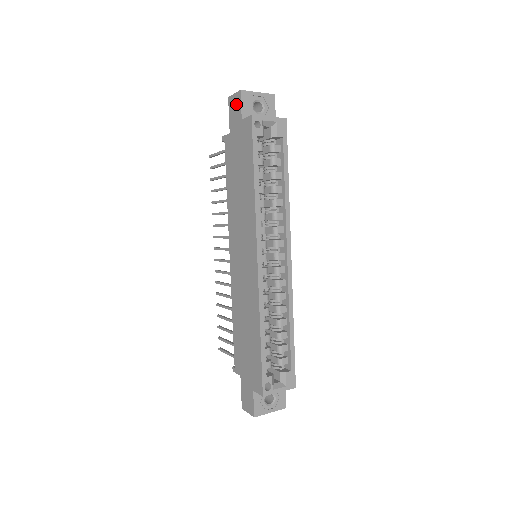
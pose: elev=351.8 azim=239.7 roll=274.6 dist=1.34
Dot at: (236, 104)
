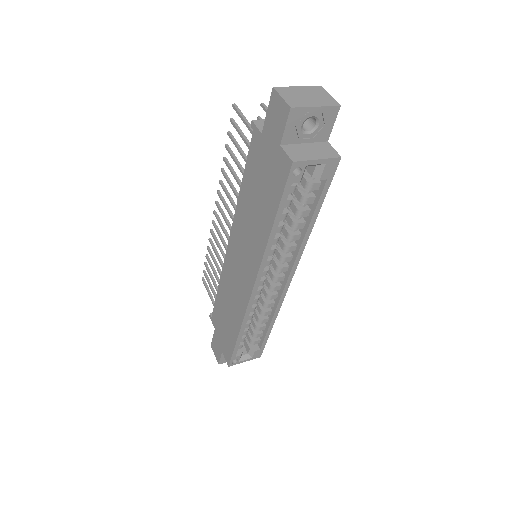
Dot at: (279, 115)
